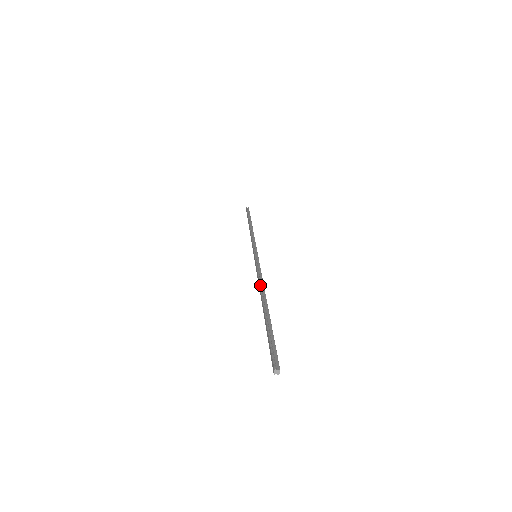
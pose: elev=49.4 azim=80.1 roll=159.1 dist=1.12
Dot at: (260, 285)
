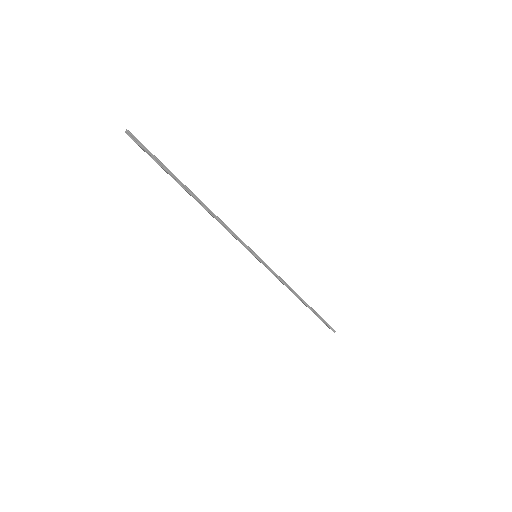
Dot at: (212, 216)
